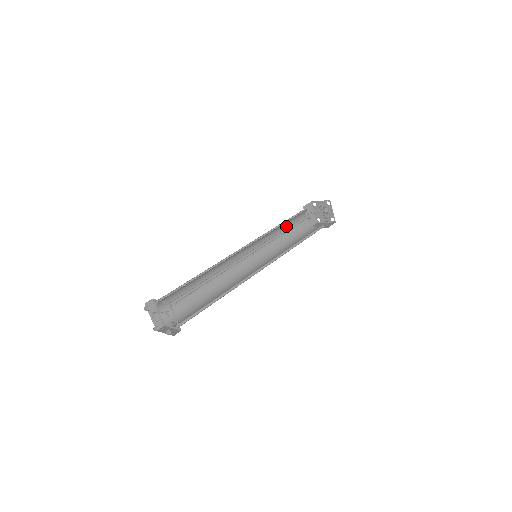
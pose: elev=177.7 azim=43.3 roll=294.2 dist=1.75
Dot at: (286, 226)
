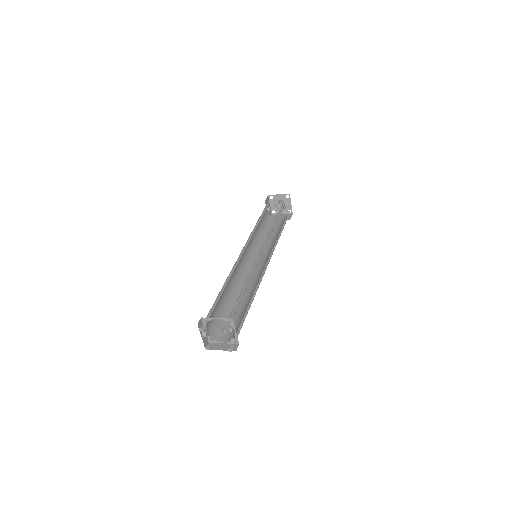
Dot at: (260, 222)
